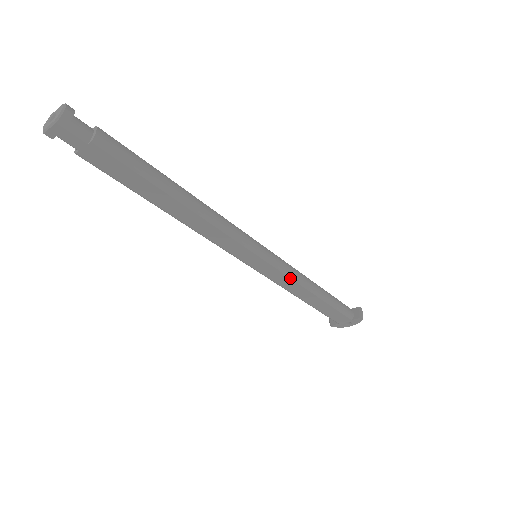
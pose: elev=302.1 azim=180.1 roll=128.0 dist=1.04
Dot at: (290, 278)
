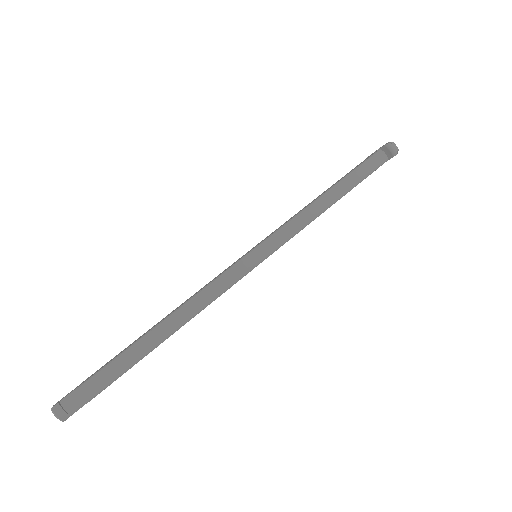
Dot at: occluded
